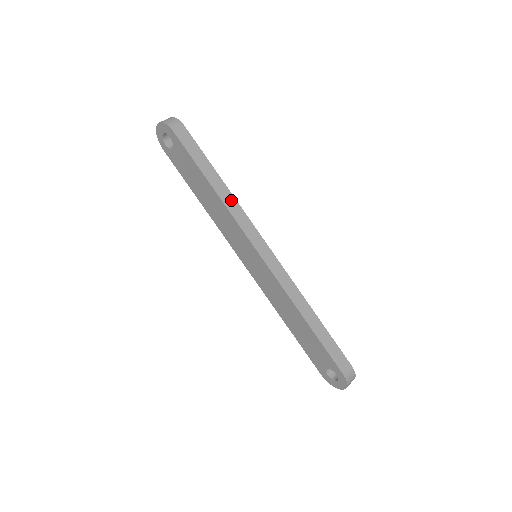
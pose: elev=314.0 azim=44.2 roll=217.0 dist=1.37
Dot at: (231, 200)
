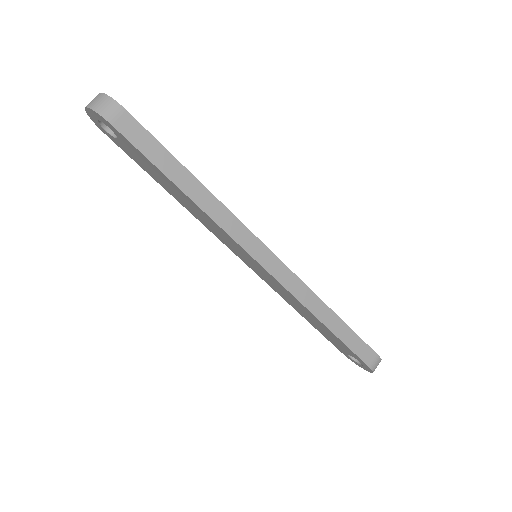
Dot at: (213, 204)
